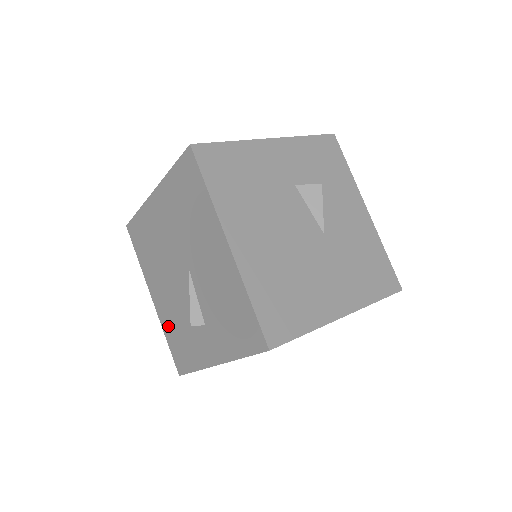
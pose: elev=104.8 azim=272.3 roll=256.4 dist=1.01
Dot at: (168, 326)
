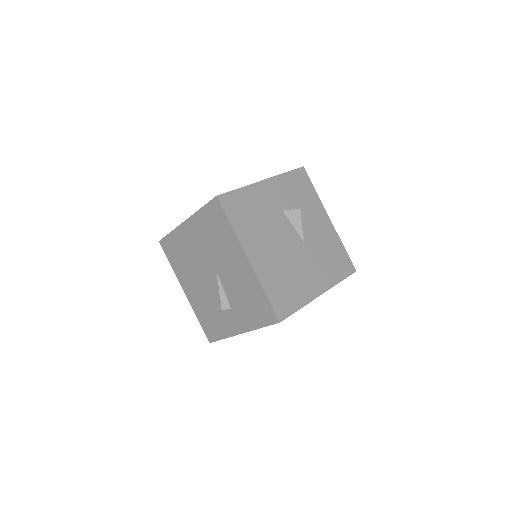
Dot at: (199, 310)
